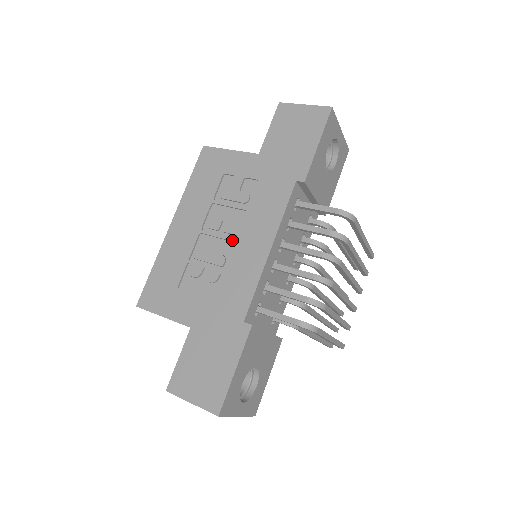
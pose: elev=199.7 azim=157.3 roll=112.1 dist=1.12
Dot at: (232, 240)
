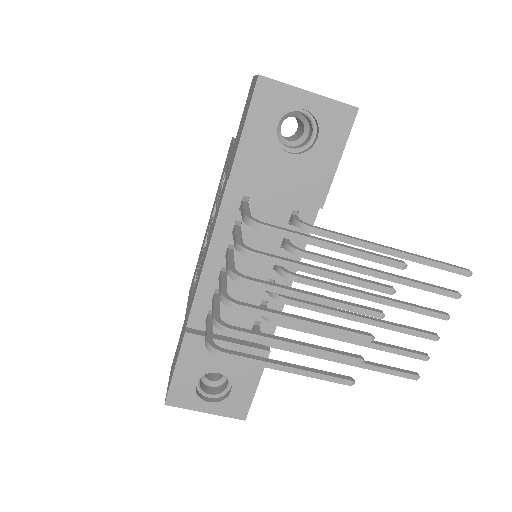
Dot at: occluded
